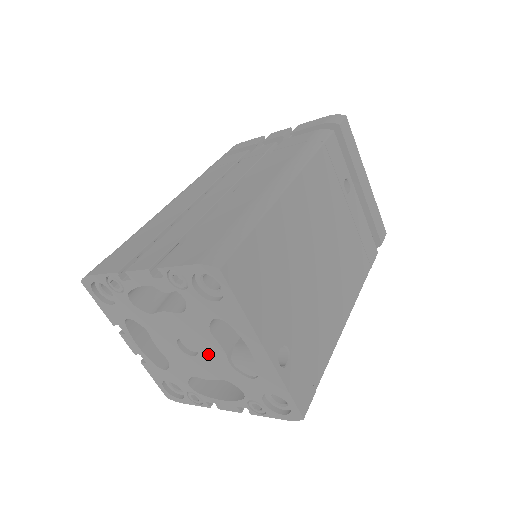
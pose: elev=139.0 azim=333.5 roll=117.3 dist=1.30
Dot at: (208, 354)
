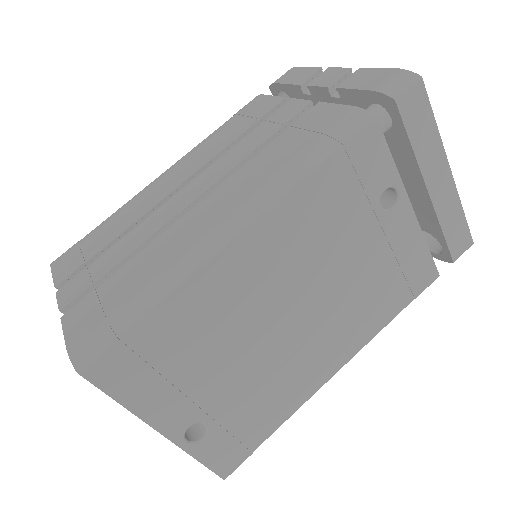
Dot at: occluded
